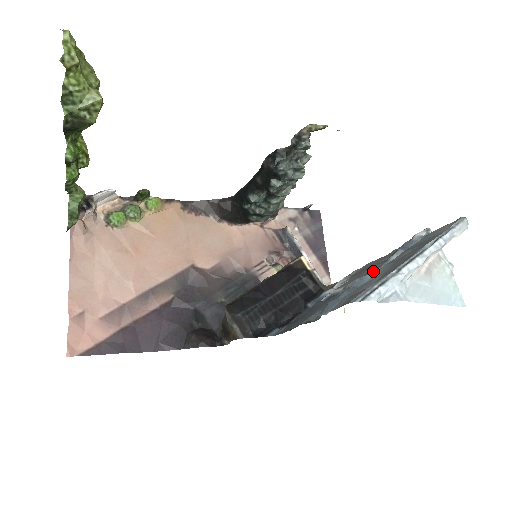
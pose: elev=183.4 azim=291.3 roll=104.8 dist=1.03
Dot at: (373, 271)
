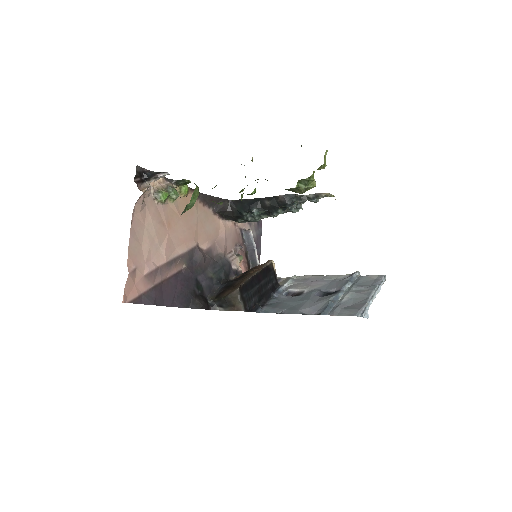
Dot at: (341, 293)
